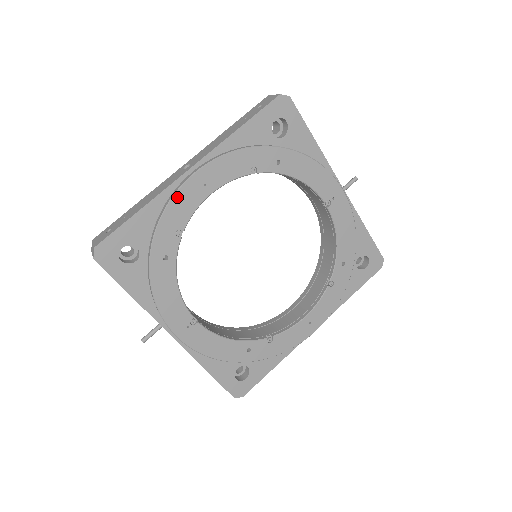
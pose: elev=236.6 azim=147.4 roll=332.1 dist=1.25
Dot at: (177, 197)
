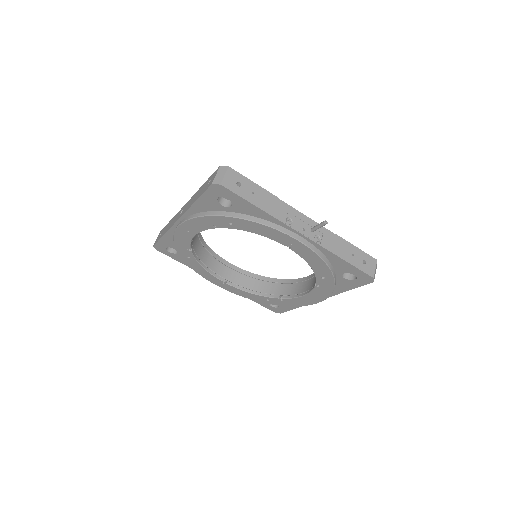
Dot at: (176, 235)
